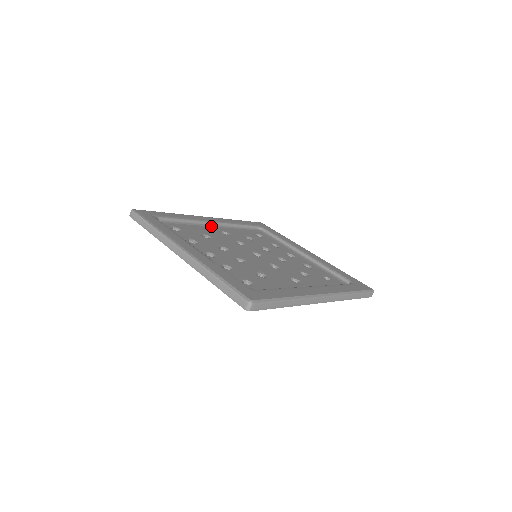
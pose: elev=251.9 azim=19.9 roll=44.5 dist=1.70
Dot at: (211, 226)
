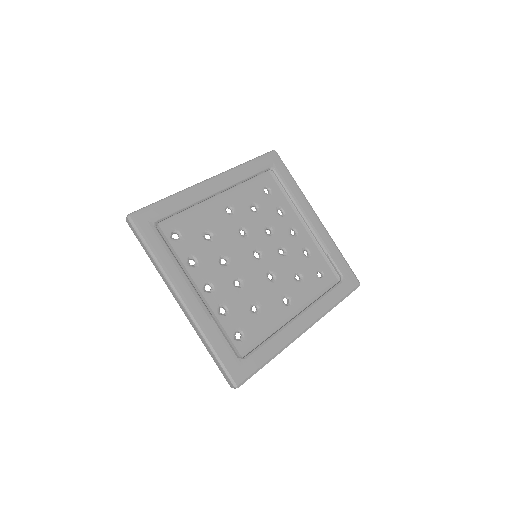
Dot at: (215, 199)
